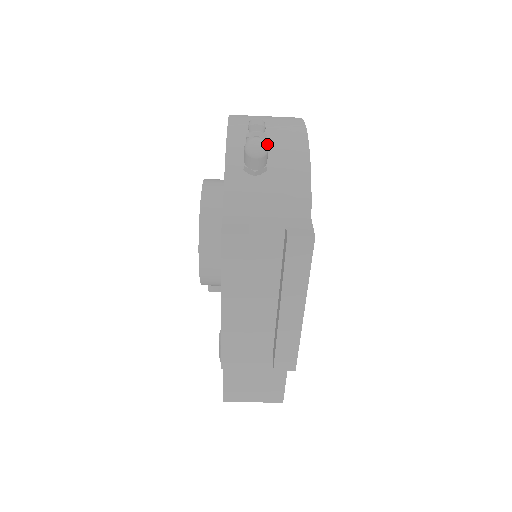
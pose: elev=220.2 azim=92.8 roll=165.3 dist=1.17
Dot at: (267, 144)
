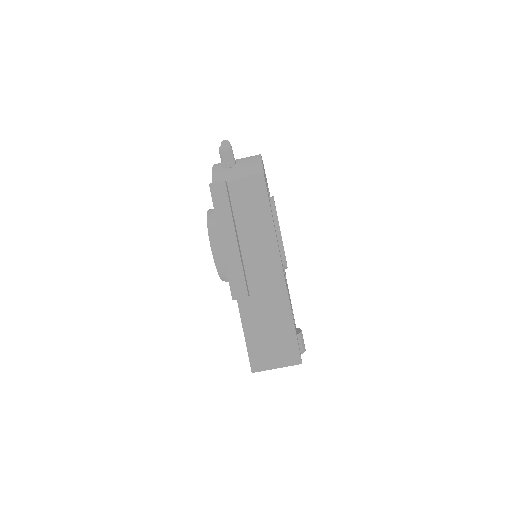
Dot at: (231, 147)
